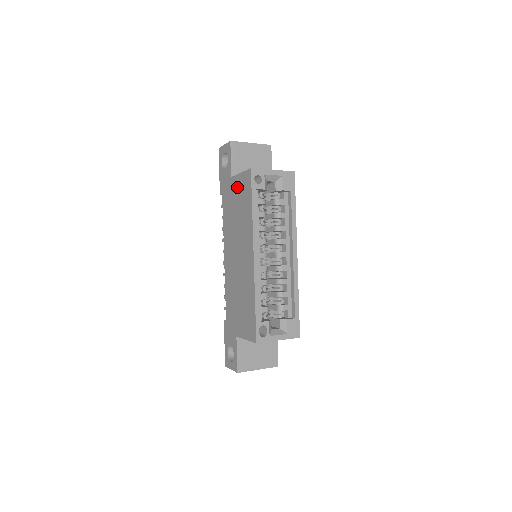
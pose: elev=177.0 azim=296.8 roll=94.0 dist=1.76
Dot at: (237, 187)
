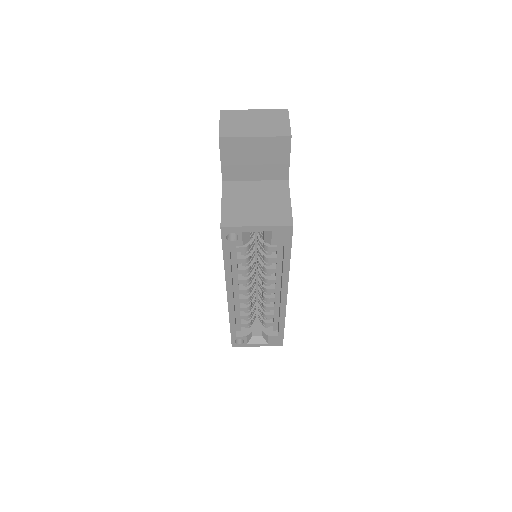
Dot at: occluded
